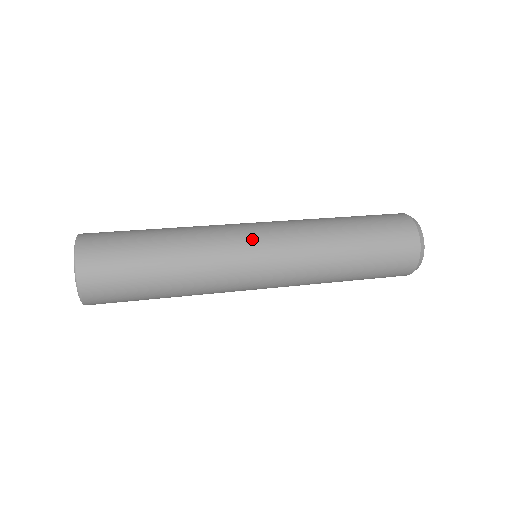
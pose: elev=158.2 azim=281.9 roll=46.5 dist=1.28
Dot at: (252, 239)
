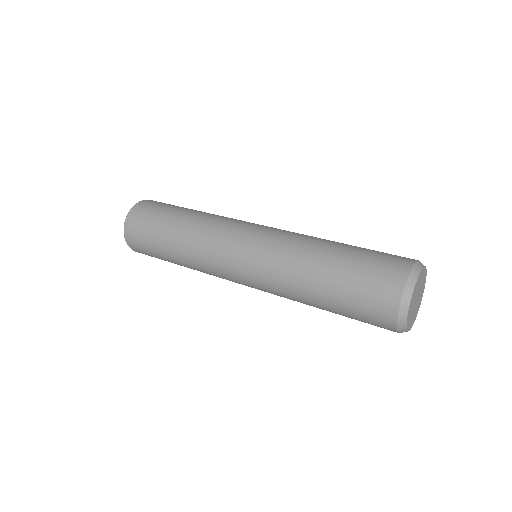
Dot at: (254, 223)
